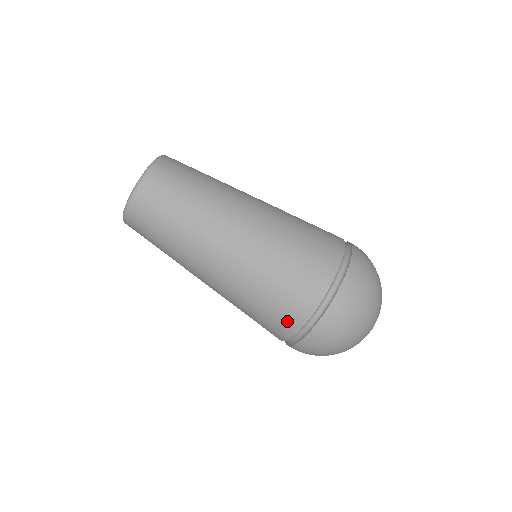
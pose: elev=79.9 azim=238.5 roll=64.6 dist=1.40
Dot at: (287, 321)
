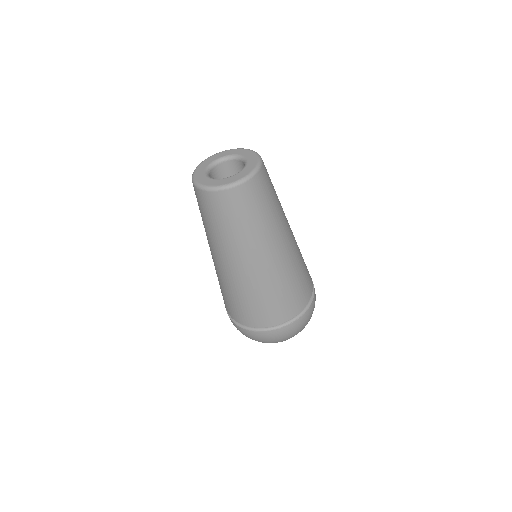
Dot at: (232, 312)
